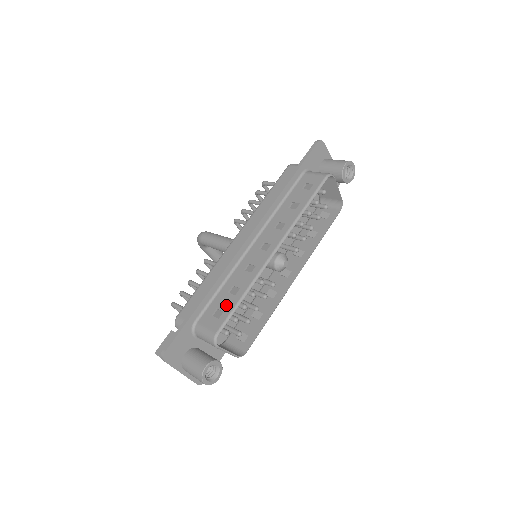
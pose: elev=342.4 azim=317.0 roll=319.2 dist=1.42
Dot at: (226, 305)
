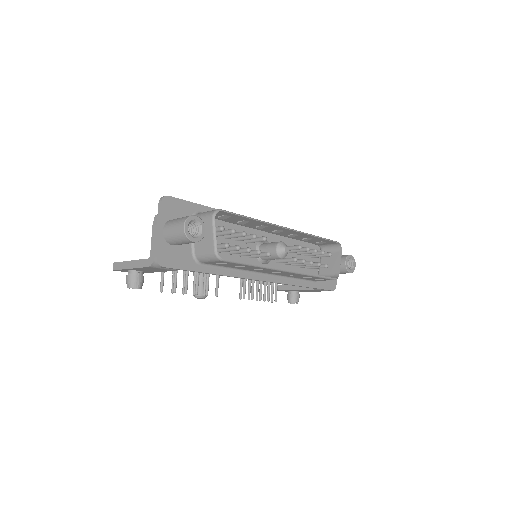
Dot at: occluded
